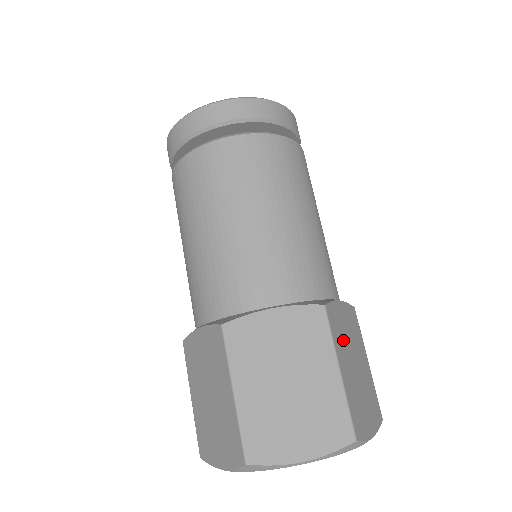
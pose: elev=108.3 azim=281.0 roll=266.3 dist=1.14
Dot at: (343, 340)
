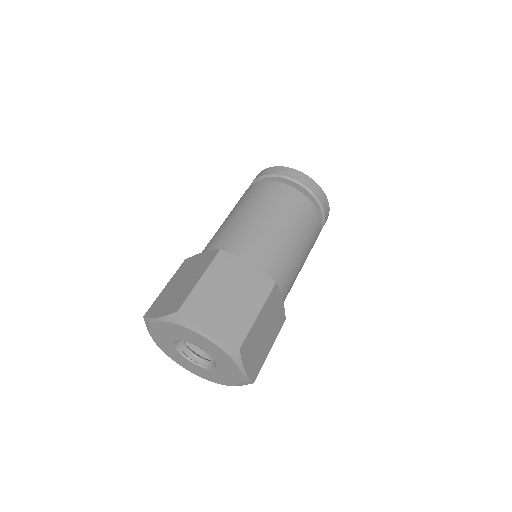
Dot at: (270, 311)
